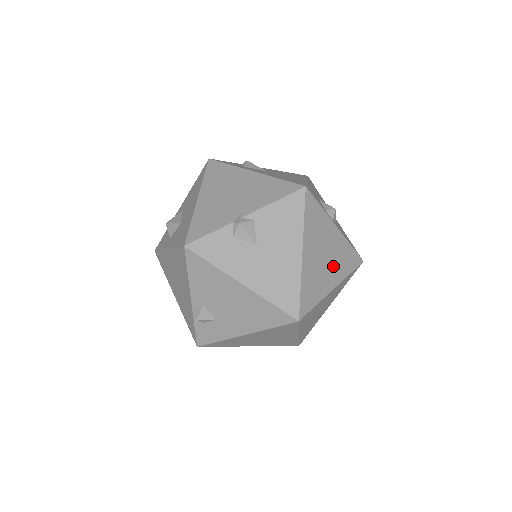
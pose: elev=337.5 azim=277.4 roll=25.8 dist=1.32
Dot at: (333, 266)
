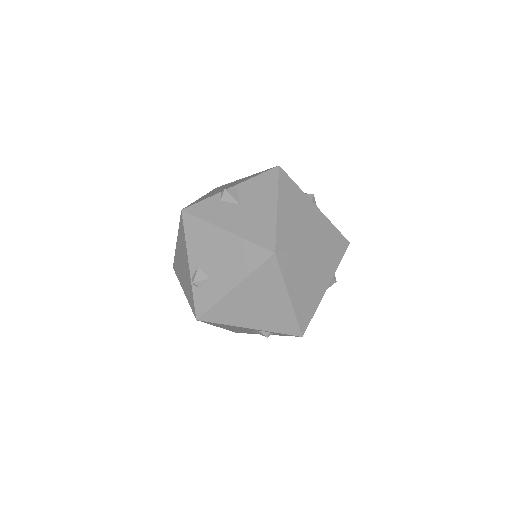
Dot at: (313, 230)
